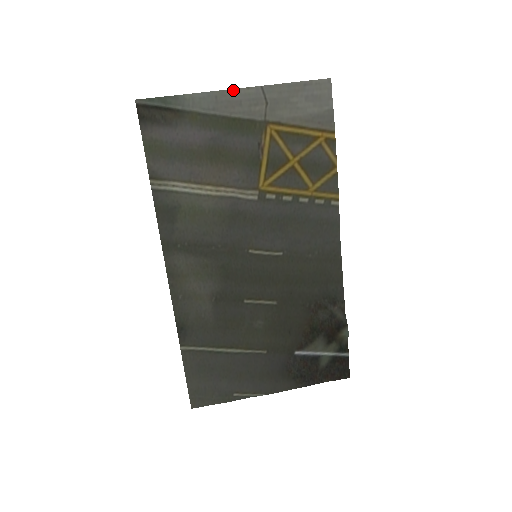
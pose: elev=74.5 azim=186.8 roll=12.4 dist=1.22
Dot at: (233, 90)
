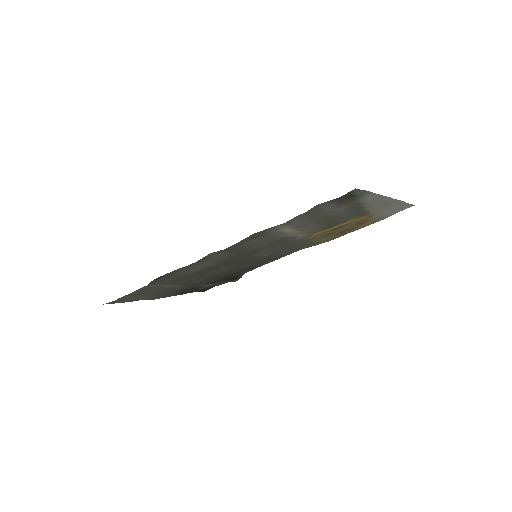
Dot at: (389, 197)
